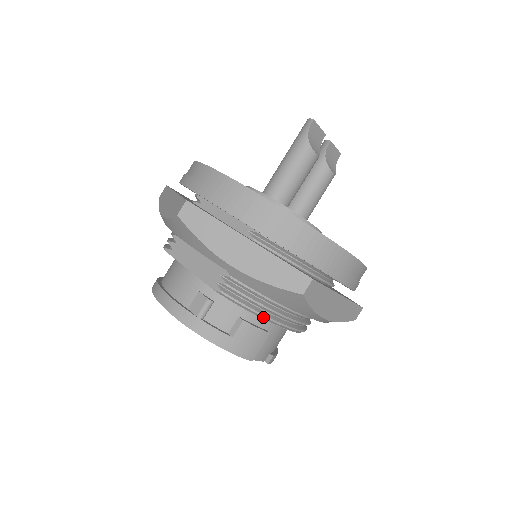
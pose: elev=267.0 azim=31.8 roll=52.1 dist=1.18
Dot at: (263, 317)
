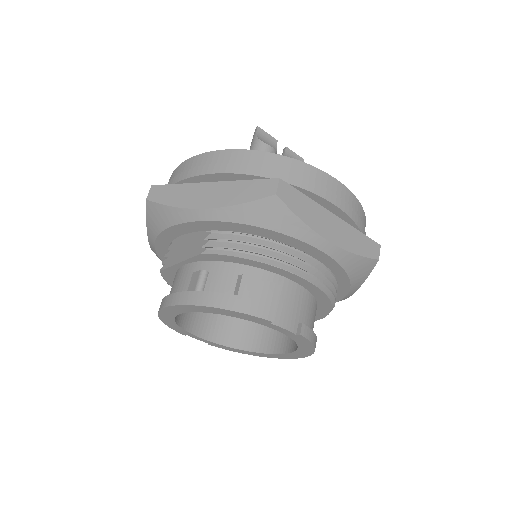
Dot at: (259, 258)
